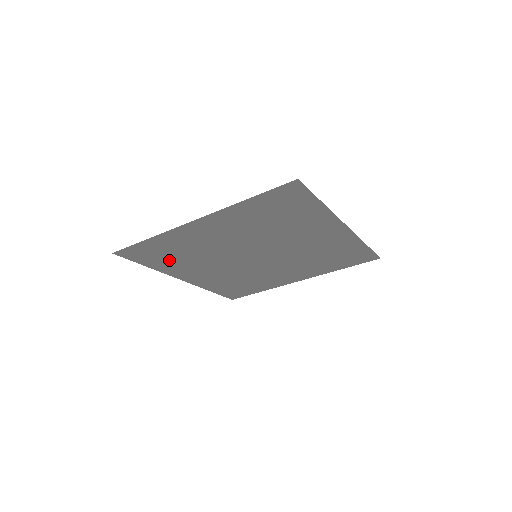
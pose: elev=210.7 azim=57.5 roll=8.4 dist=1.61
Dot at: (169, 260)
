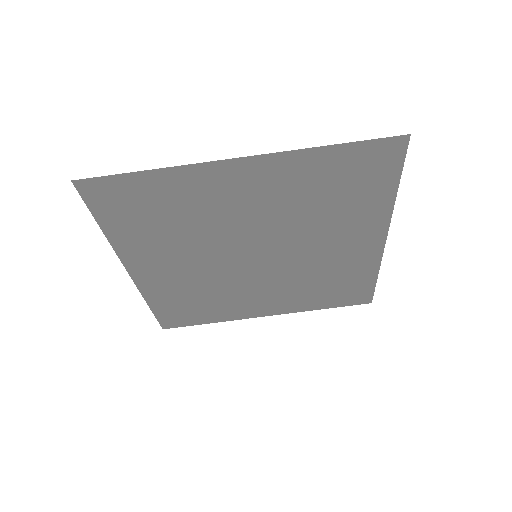
Dot at: (143, 226)
